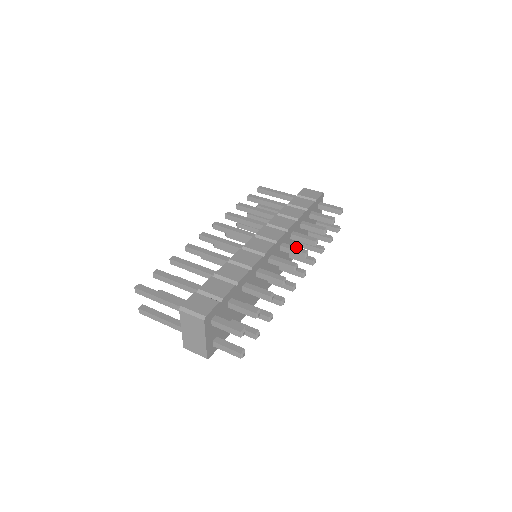
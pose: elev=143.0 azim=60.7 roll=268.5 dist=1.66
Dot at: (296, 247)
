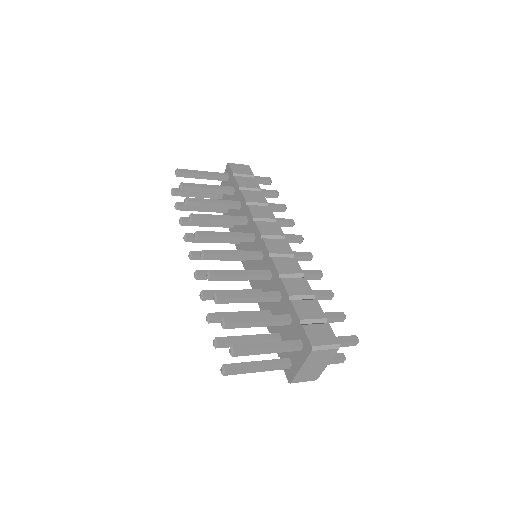
Dot at: (291, 235)
